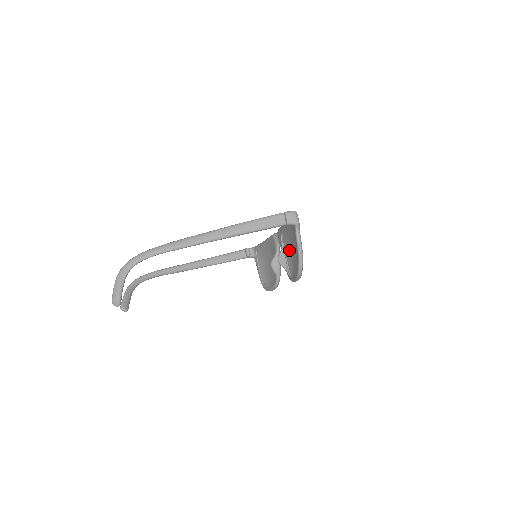
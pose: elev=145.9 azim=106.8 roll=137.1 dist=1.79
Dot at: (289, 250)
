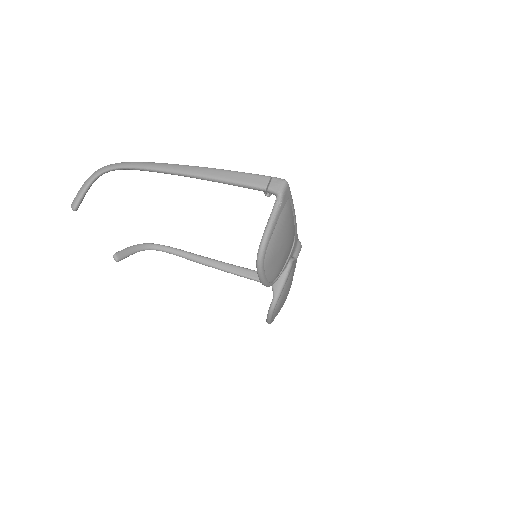
Dot at: occluded
